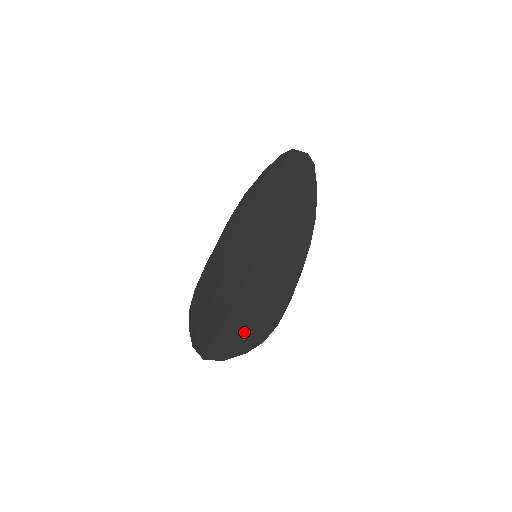
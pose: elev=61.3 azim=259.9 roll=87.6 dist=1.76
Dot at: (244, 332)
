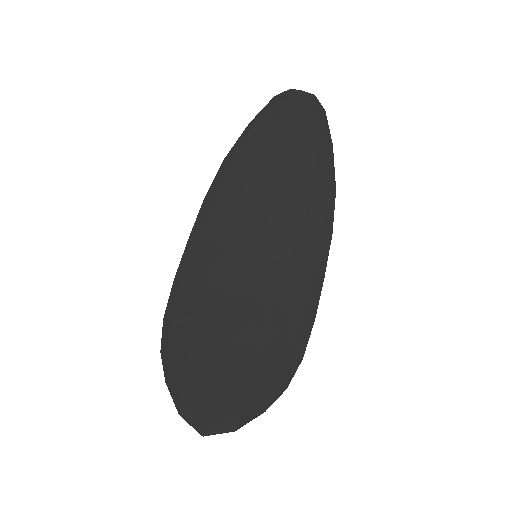
Dot at: (257, 379)
